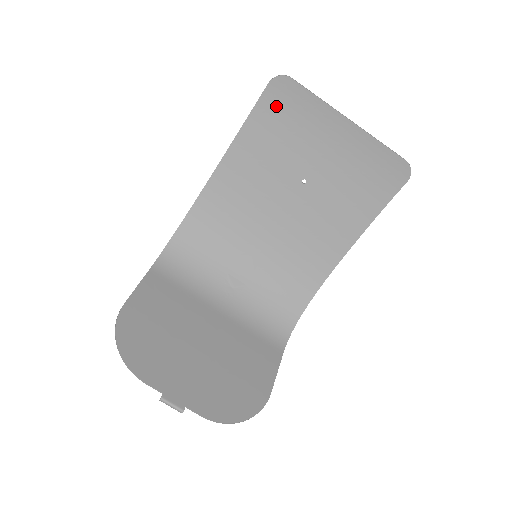
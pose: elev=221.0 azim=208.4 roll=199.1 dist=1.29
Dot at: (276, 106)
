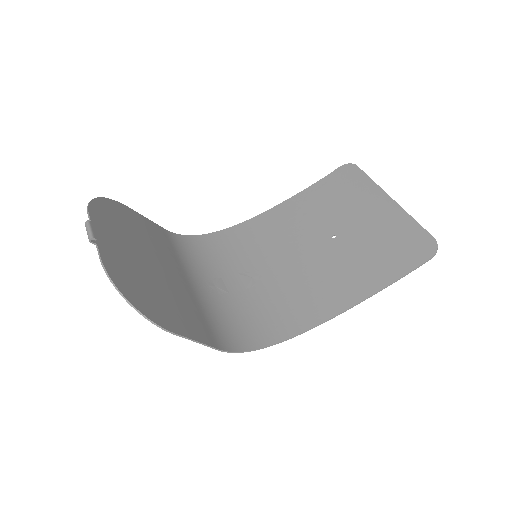
Dot at: (337, 182)
